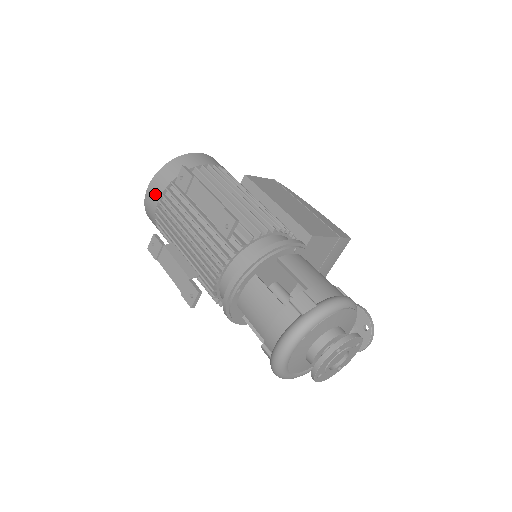
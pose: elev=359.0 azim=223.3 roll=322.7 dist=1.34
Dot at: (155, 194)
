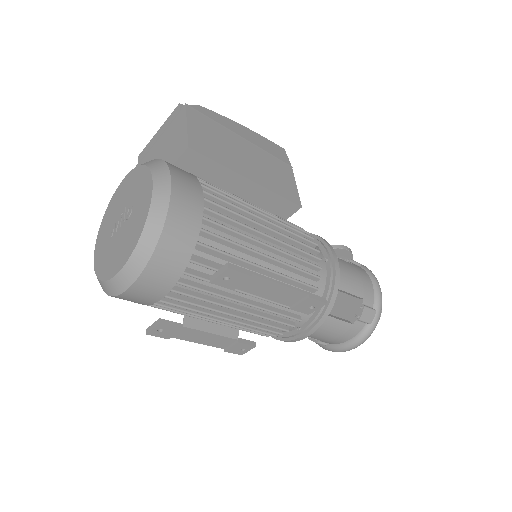
Dot at: (155, 292)
